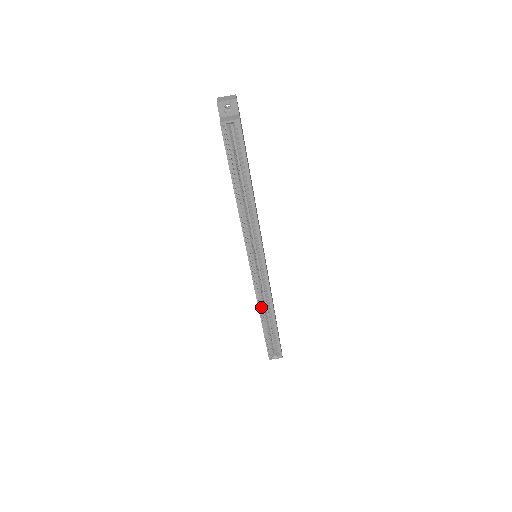
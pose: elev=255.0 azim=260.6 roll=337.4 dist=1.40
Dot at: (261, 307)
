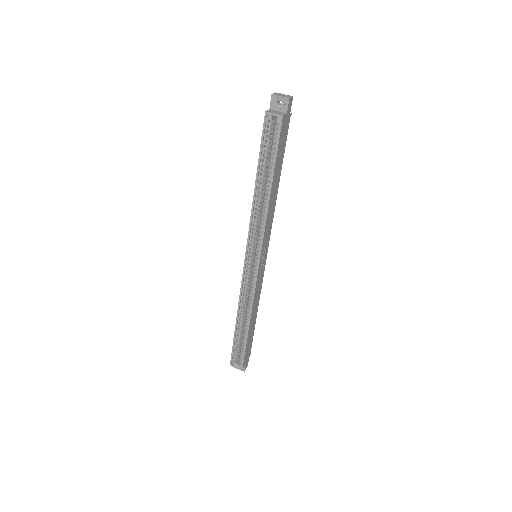
Dot at: (241, 307)
